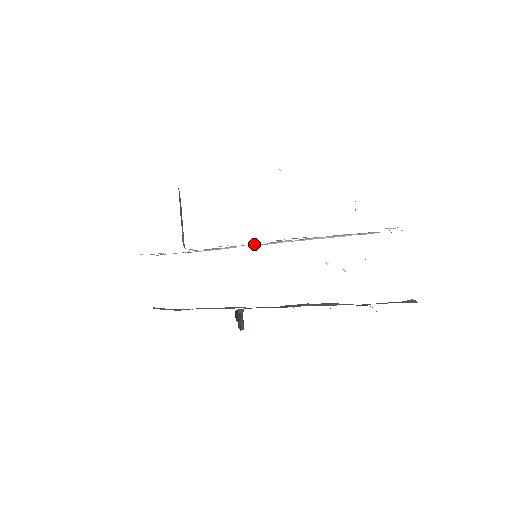
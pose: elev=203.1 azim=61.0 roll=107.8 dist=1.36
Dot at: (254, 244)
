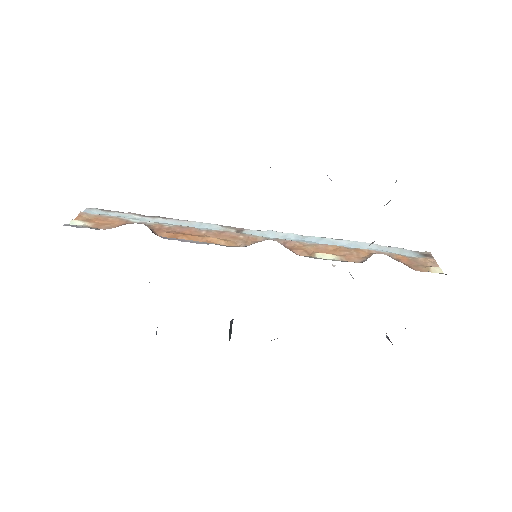
Dot at: (253, 238)
